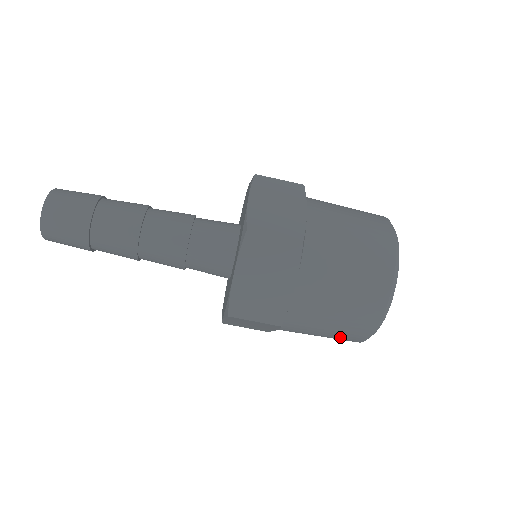
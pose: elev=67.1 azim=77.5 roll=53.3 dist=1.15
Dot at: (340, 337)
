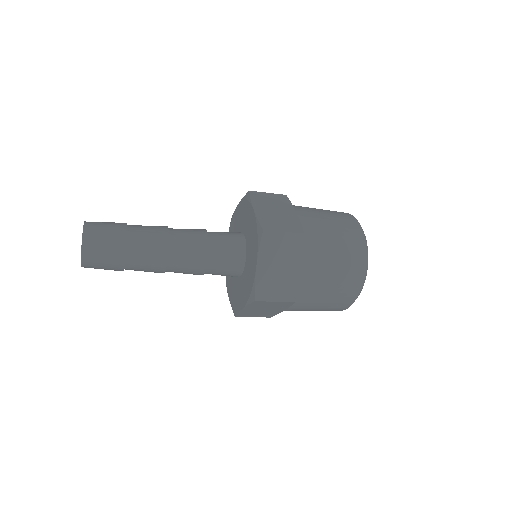
Dot at: occluded
